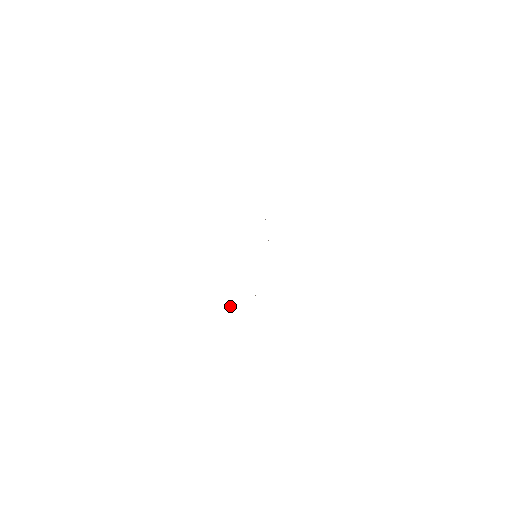
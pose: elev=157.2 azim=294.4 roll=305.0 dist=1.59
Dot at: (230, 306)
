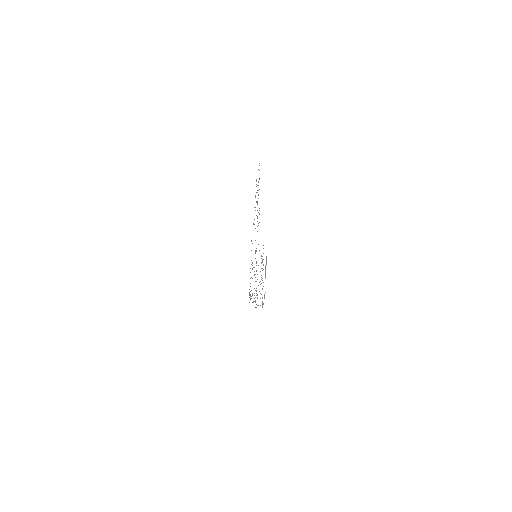
Dot at: occluded
